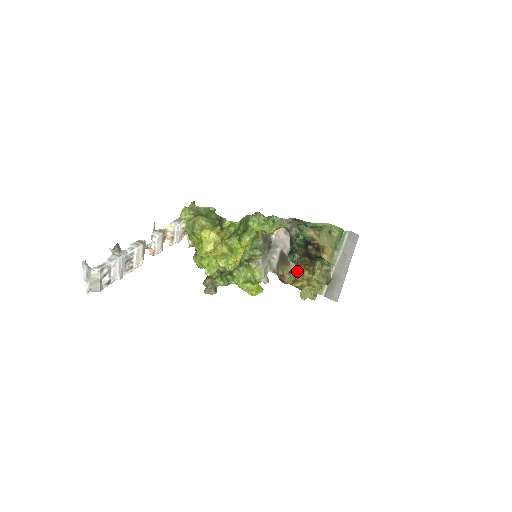
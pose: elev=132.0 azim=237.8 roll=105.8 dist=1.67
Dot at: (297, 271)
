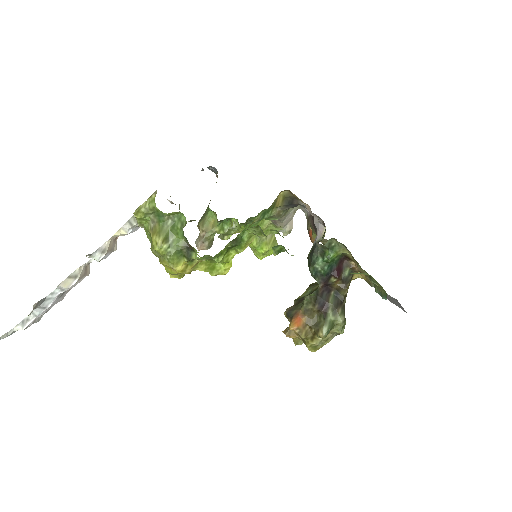
Dot at: (293, 326)
